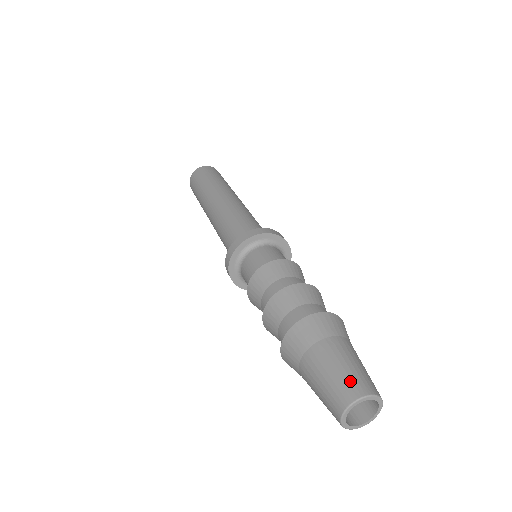
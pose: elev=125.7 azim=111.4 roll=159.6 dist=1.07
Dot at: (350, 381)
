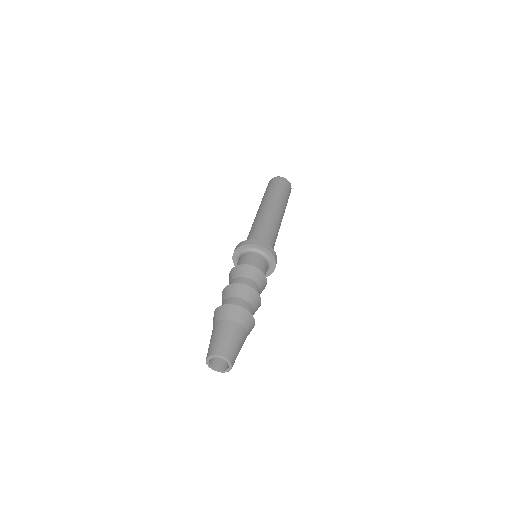
Dot at: (222, 346)
